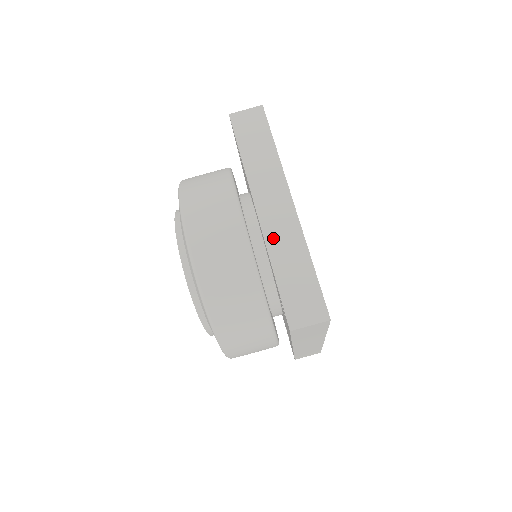
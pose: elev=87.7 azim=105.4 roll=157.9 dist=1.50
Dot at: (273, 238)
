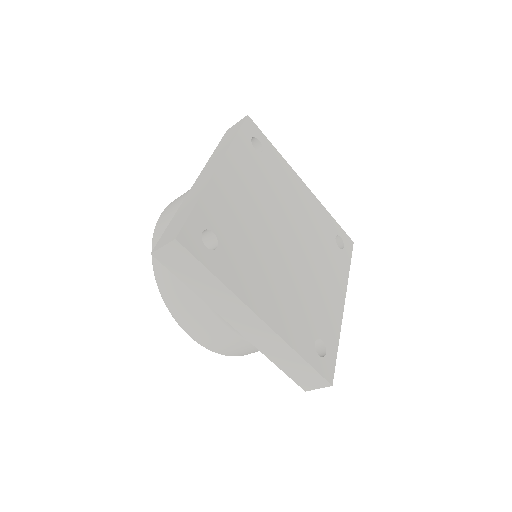
Dot at: (261, 345)
